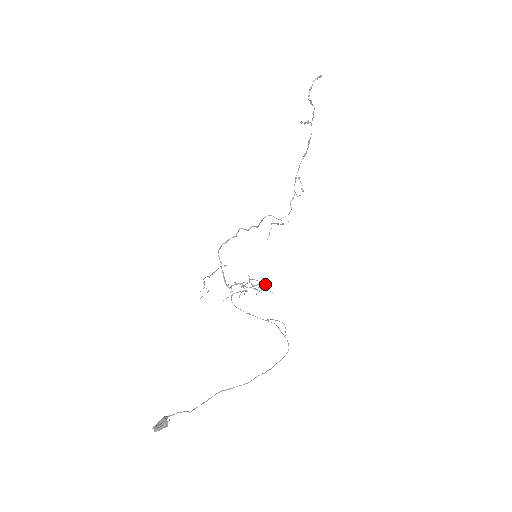
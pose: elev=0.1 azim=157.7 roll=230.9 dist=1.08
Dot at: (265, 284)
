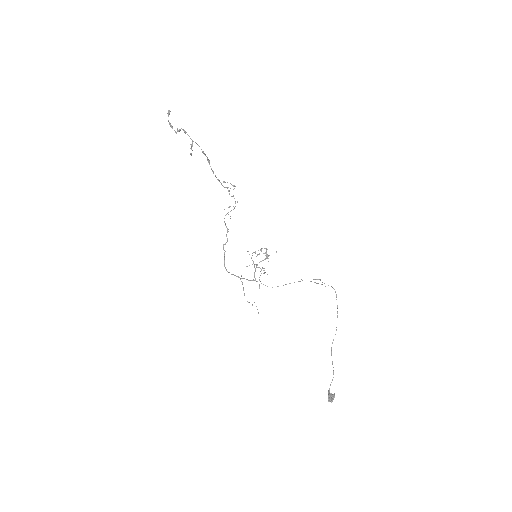
Dot at: (266, 251)
